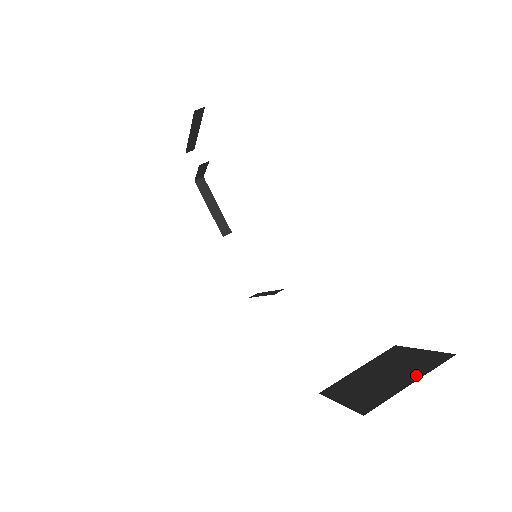
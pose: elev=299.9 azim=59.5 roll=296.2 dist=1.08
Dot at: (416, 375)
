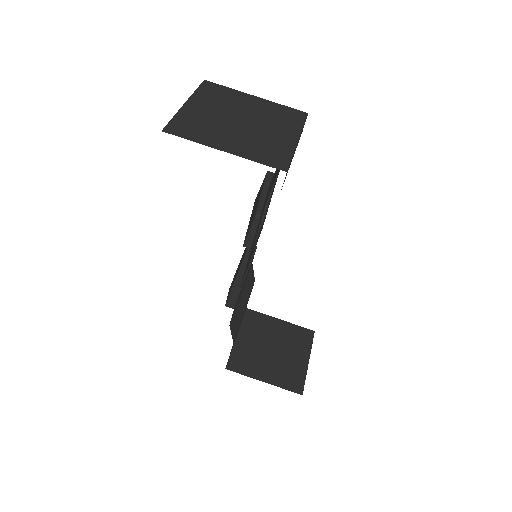
Dot at: (274, 379)
